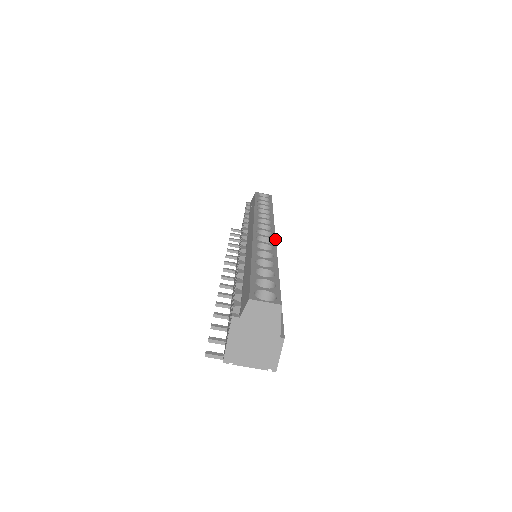
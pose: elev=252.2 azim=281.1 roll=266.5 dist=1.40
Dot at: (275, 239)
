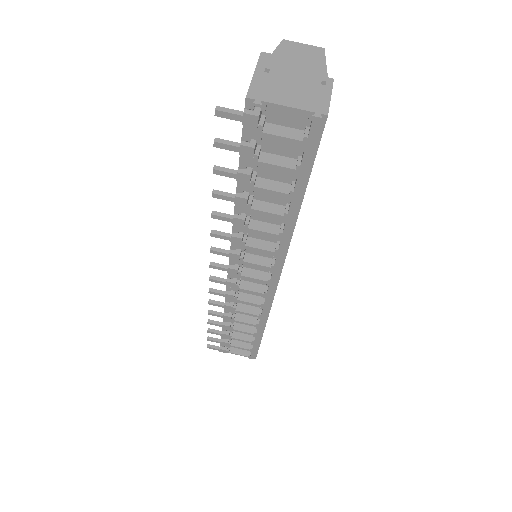
Dot at: occluded
